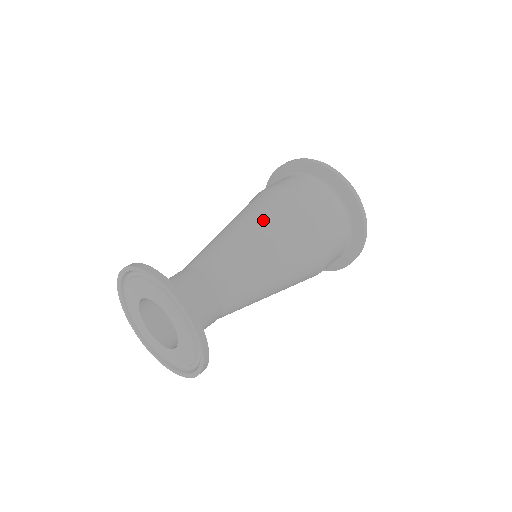
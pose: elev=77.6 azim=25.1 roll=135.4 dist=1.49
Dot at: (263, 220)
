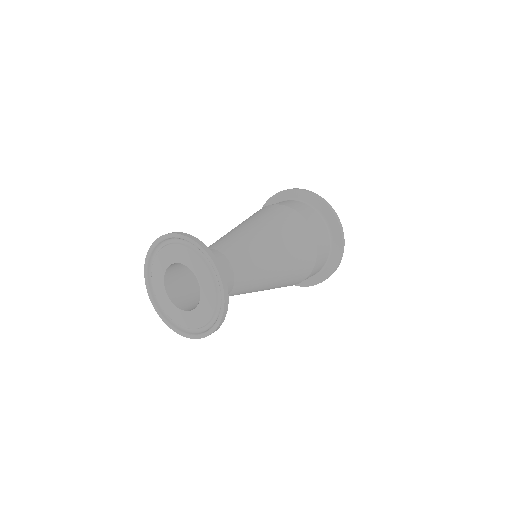
Dot at: (252, 220)
